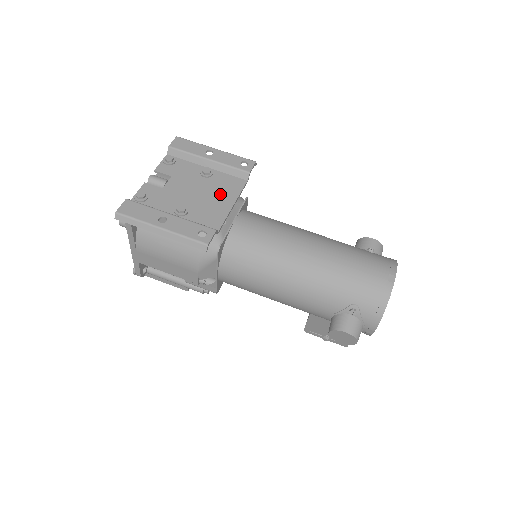
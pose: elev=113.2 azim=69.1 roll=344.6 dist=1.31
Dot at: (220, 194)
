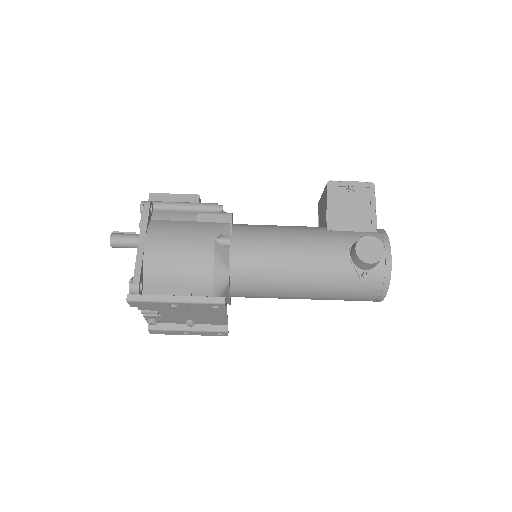
Dot at: (210, 313)
